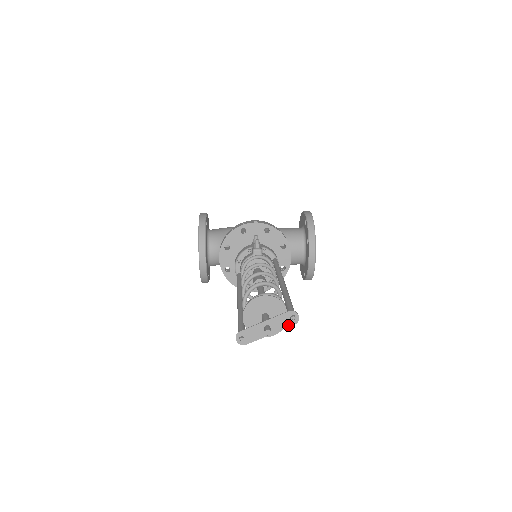
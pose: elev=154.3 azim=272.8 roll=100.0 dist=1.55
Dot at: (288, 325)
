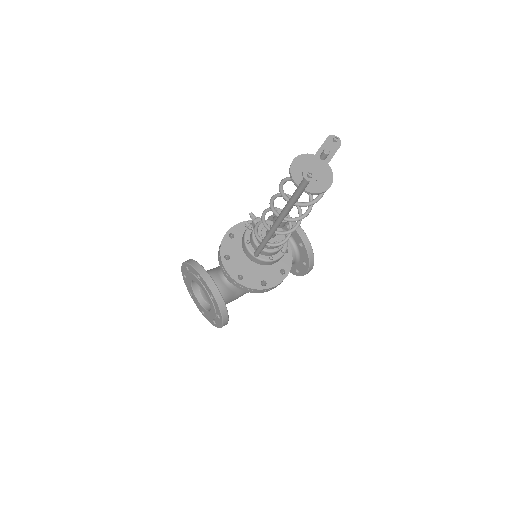
Dot at: (336, 148)
